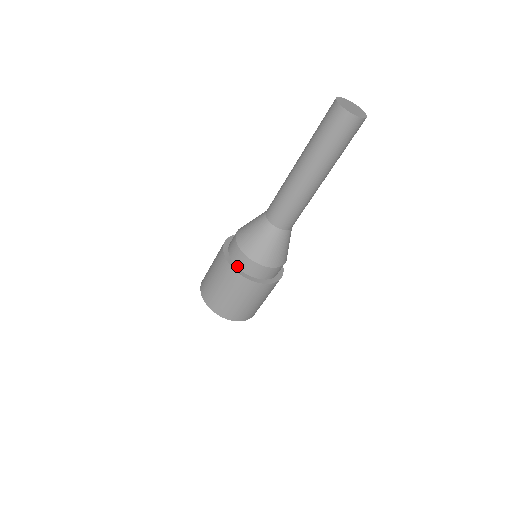
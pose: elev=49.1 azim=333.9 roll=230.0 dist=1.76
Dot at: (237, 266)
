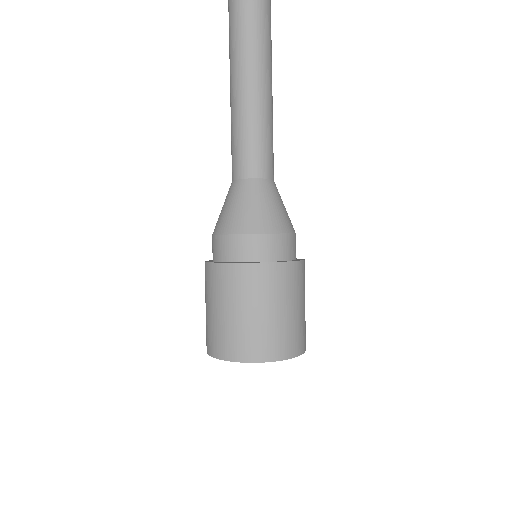
Dot at: occluded
